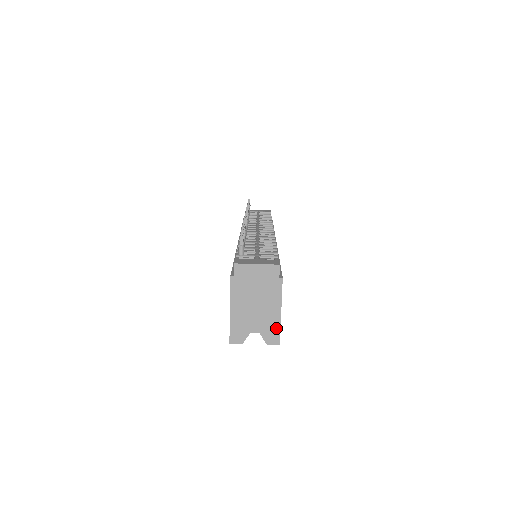
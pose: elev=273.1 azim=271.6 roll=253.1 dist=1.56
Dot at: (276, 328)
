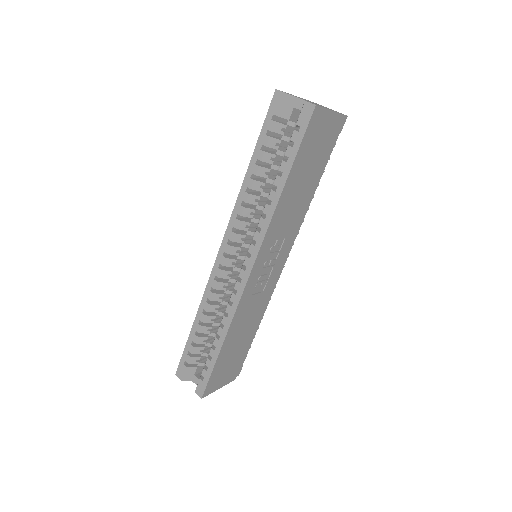
Dot at: (321, 107)
